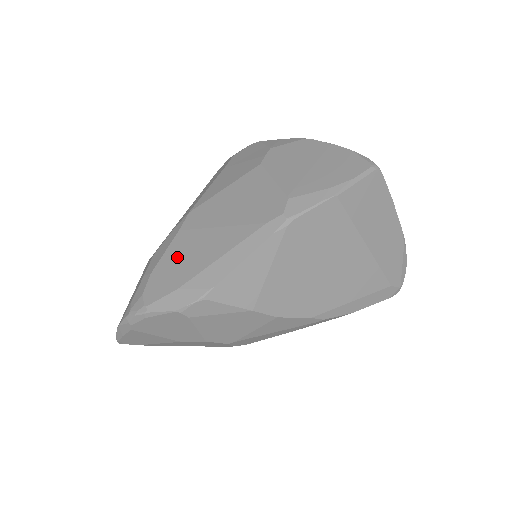
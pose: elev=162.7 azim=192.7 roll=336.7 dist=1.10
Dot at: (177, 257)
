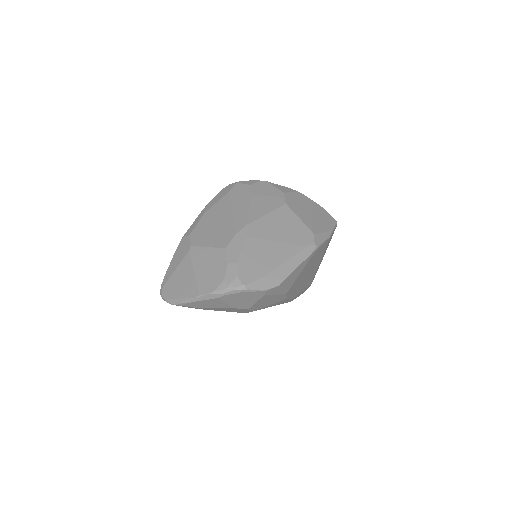
Dot at: (254, 255)
